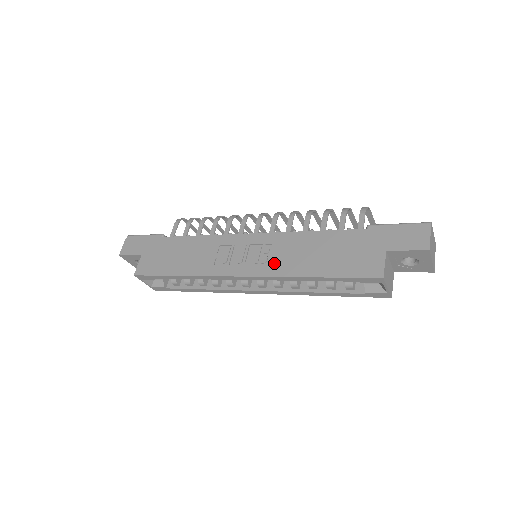
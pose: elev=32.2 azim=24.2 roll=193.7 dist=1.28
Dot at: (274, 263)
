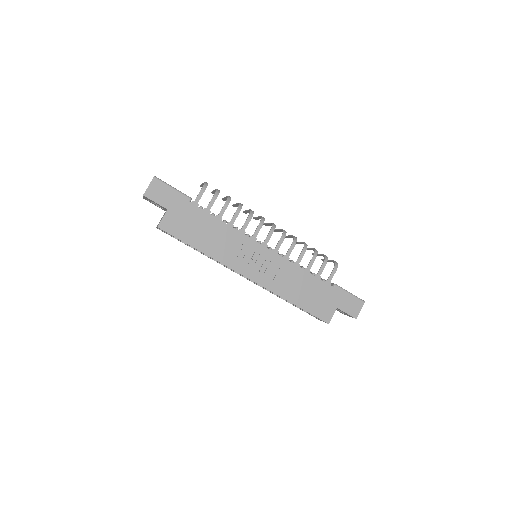
Dot at: (273, 281)
